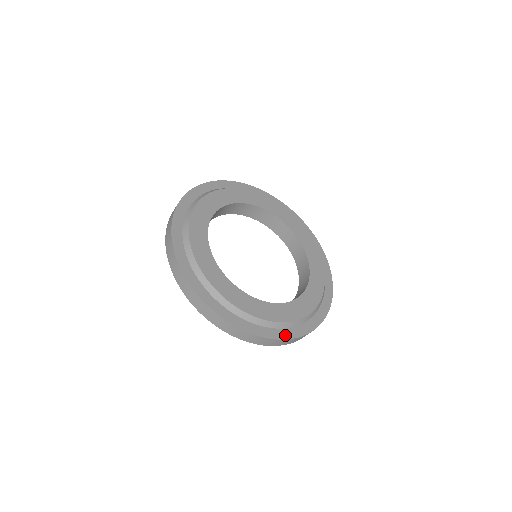
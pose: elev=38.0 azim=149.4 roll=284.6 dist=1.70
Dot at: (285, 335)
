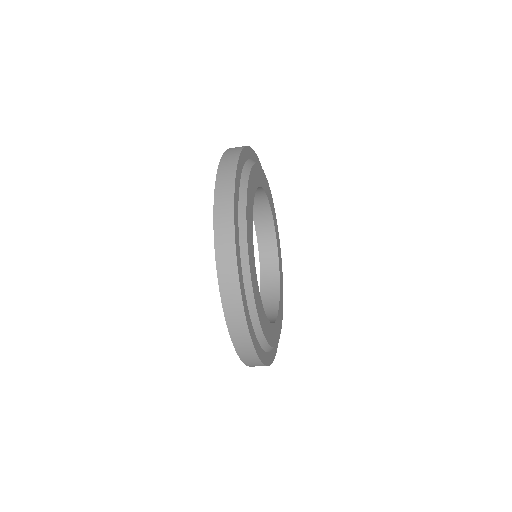
Dot at: (276, 347)
